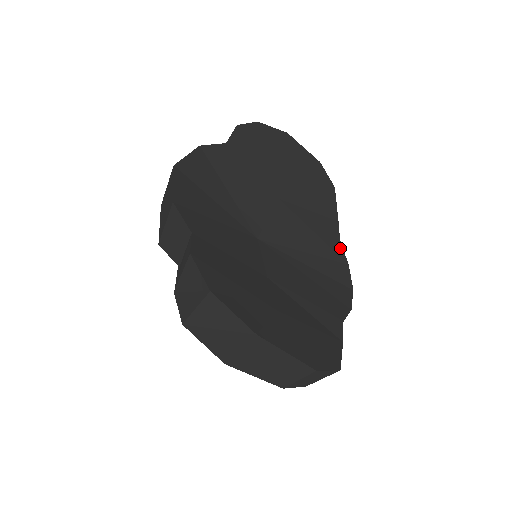
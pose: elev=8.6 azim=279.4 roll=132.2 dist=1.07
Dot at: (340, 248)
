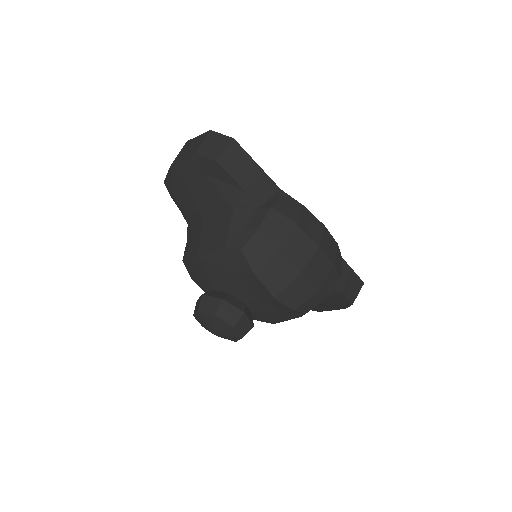
Dot at: occluded
